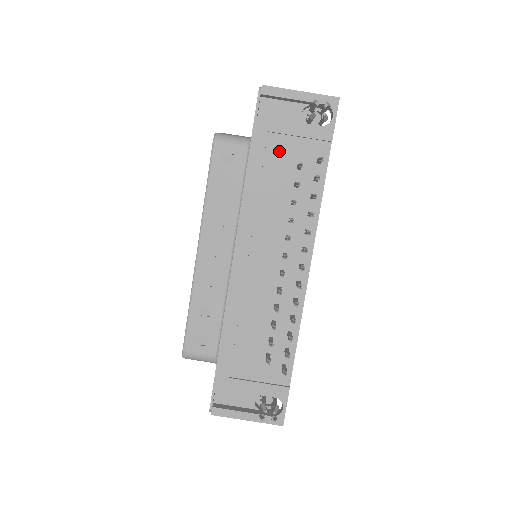
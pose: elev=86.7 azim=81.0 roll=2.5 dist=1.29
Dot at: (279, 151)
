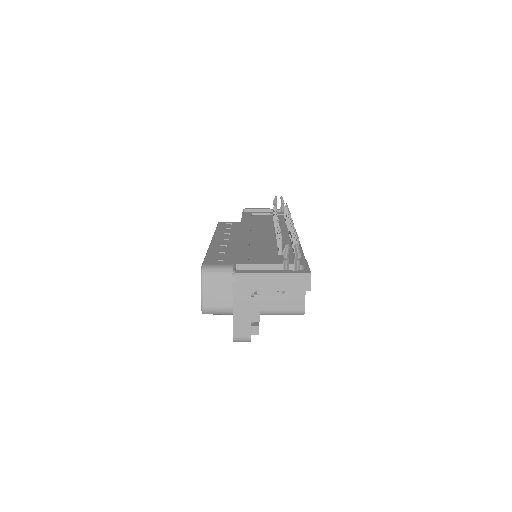
Dot at: (260, 217)
